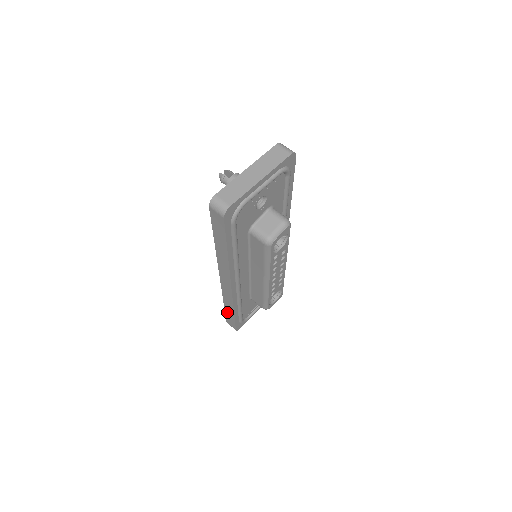
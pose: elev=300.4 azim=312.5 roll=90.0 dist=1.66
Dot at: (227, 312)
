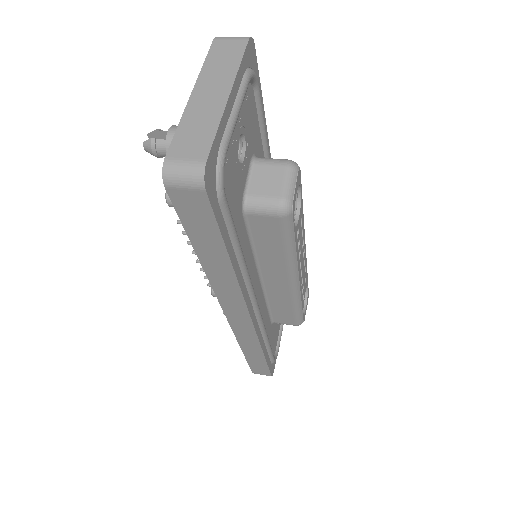
Dot at: (250, 359)
